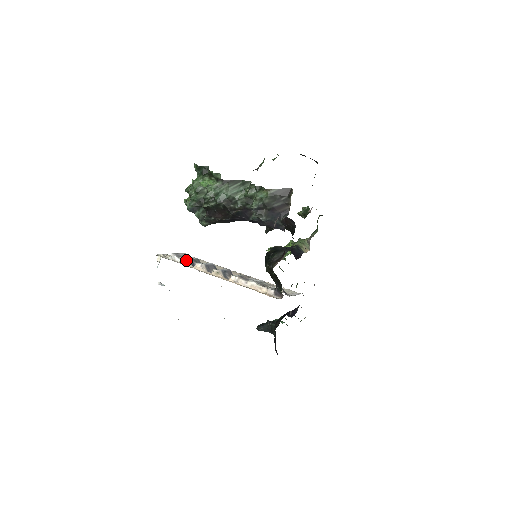
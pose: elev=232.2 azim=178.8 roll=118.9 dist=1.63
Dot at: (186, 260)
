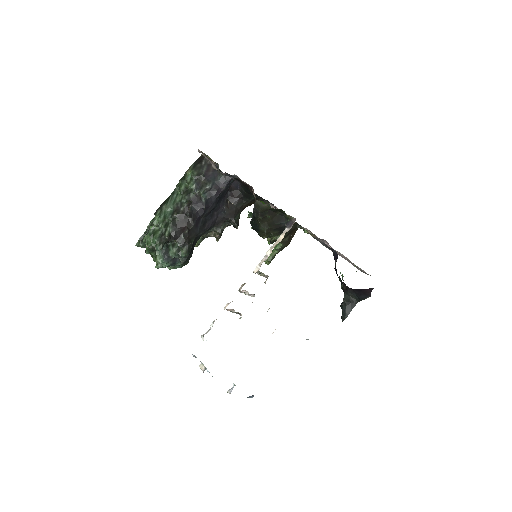
Dot at: occluded
